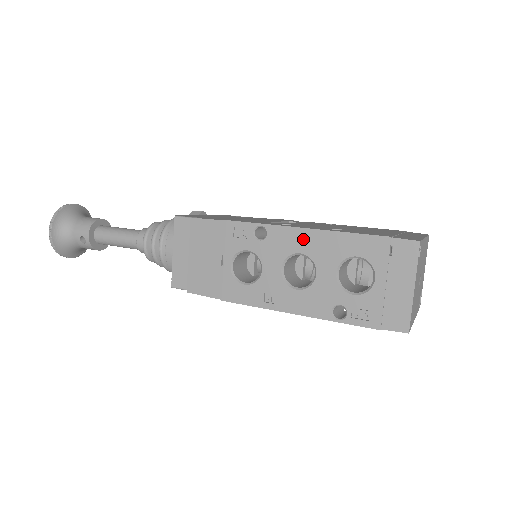
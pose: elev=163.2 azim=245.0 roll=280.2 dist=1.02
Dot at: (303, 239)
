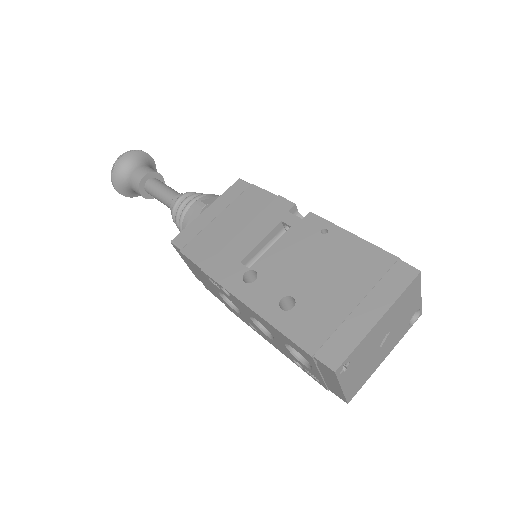
Dot at: (254, 315)
